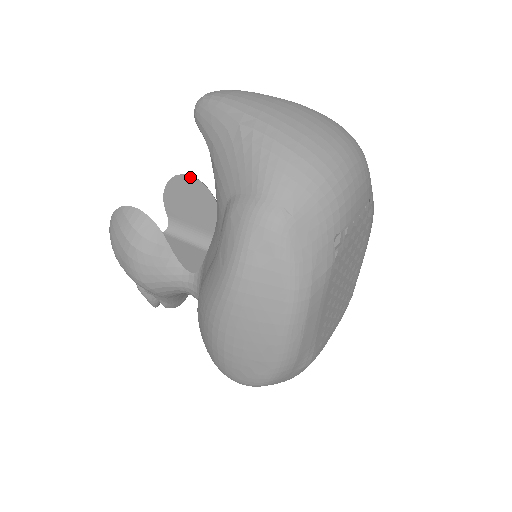
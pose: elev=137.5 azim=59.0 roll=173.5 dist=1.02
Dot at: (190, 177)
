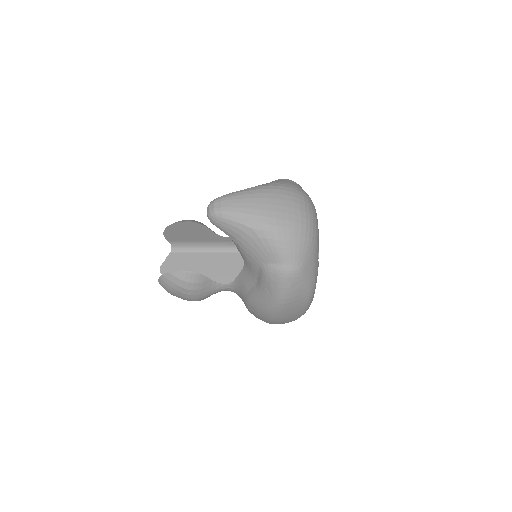
Dot at: (185, 222)
